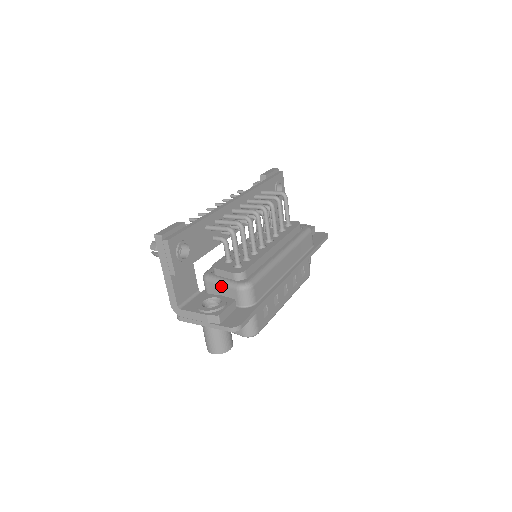
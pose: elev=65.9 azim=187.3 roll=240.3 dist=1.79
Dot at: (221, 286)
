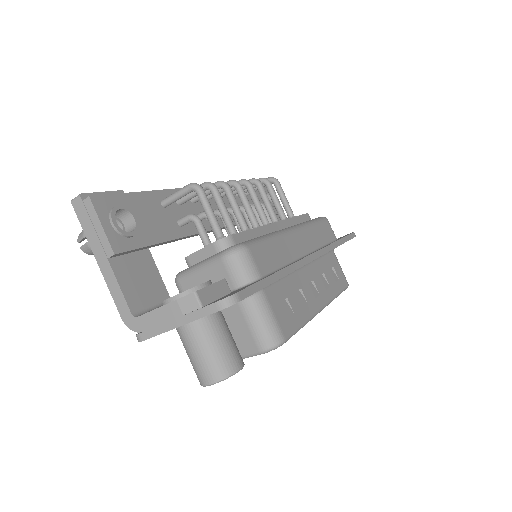
Dot at: (200, 272)
